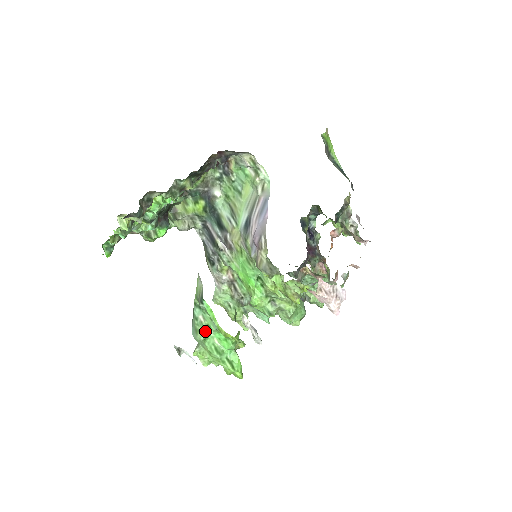
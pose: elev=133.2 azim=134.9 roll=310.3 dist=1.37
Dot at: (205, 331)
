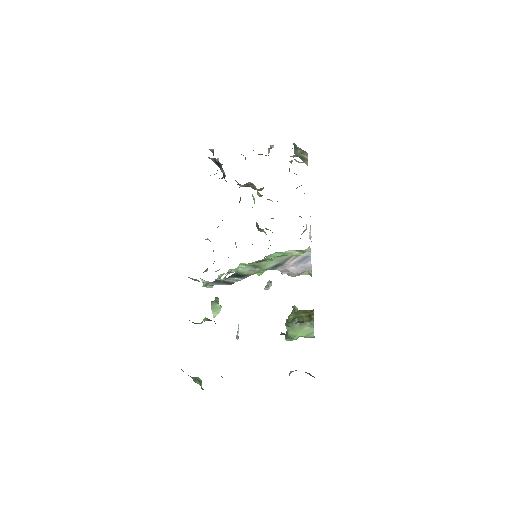
Dot at: occluded
